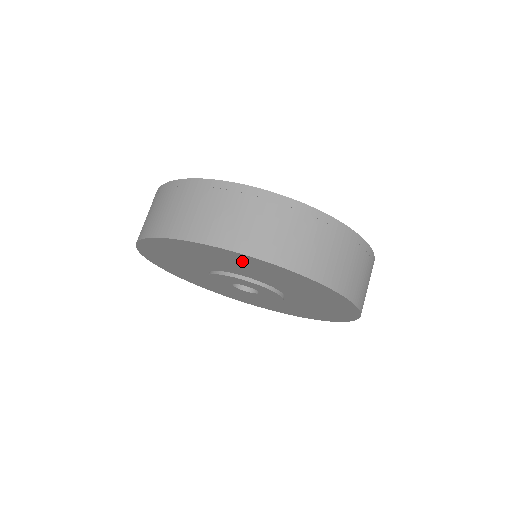
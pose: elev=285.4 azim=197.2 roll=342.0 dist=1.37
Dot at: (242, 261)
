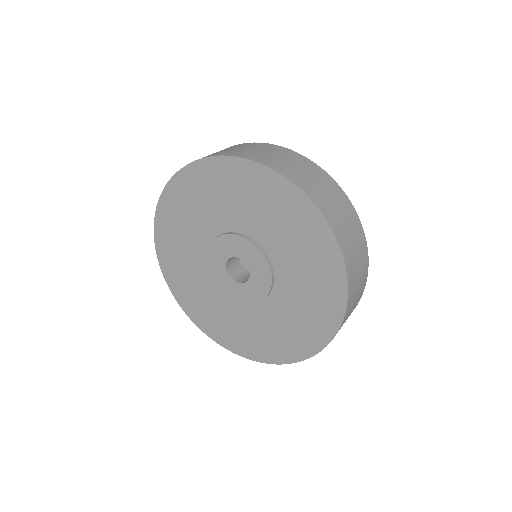
Dot at: (296, 216)
